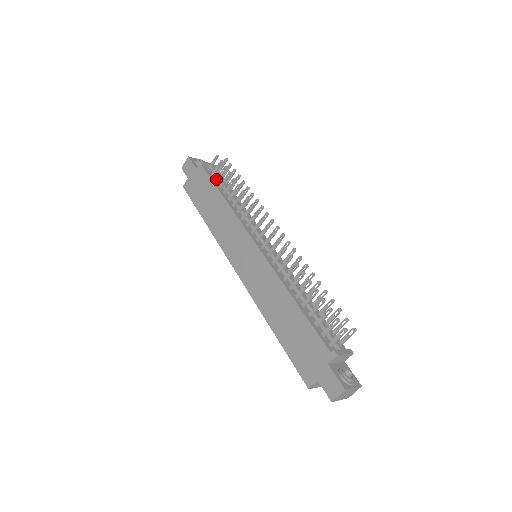
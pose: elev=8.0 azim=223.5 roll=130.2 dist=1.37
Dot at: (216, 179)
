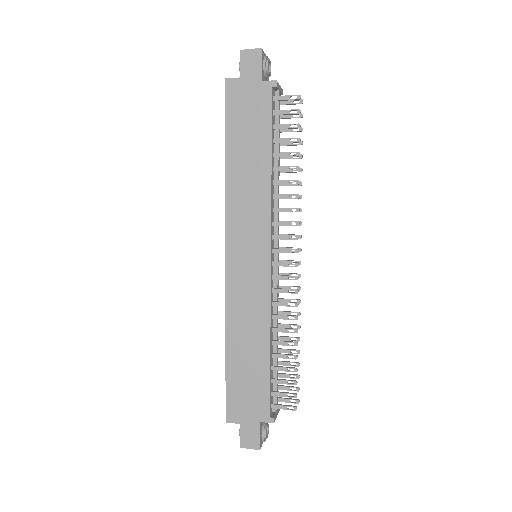
Dot at: (276, 125)
